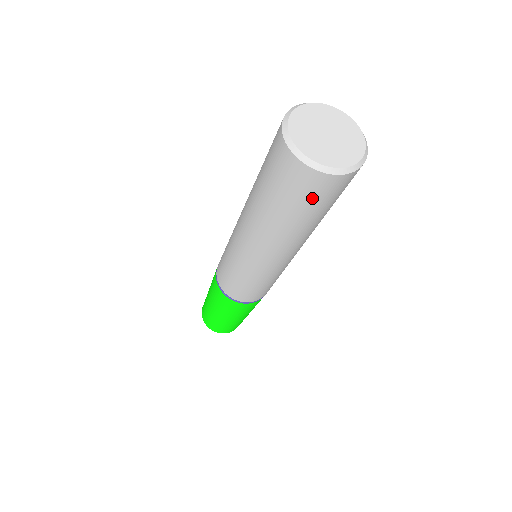
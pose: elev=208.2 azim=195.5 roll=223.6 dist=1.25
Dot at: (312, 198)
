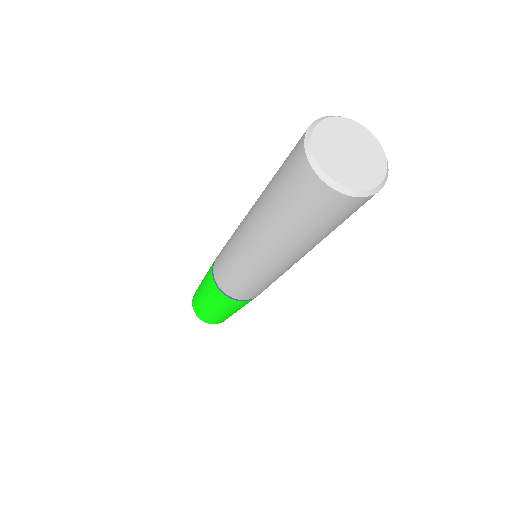
Dot at: (326, 215)
